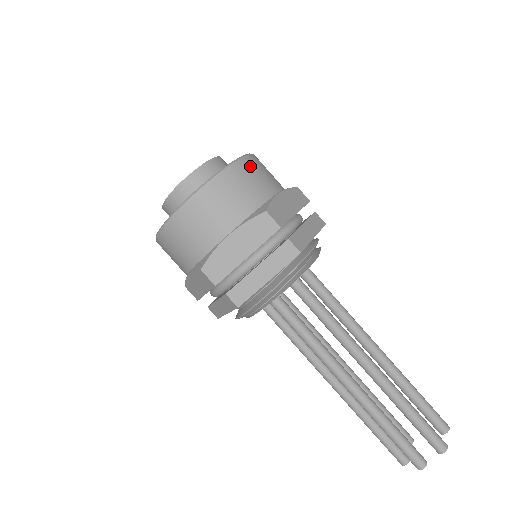
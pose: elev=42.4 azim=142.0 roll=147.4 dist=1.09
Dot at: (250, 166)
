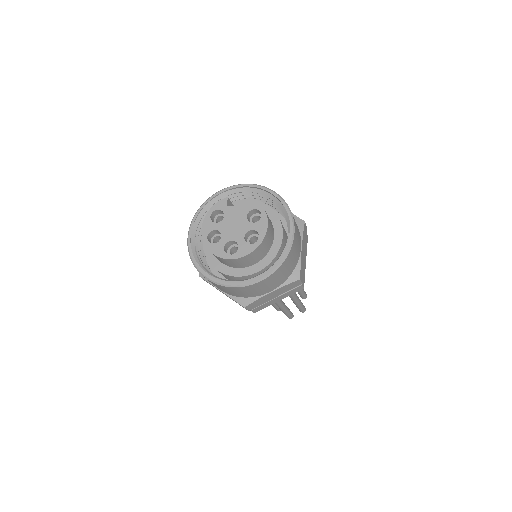
Dot at: (296, 241)
